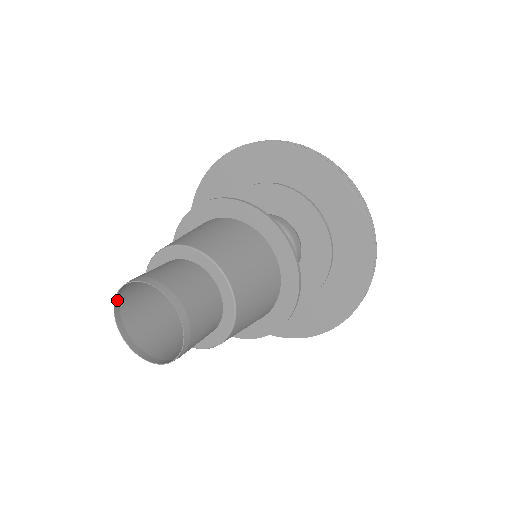
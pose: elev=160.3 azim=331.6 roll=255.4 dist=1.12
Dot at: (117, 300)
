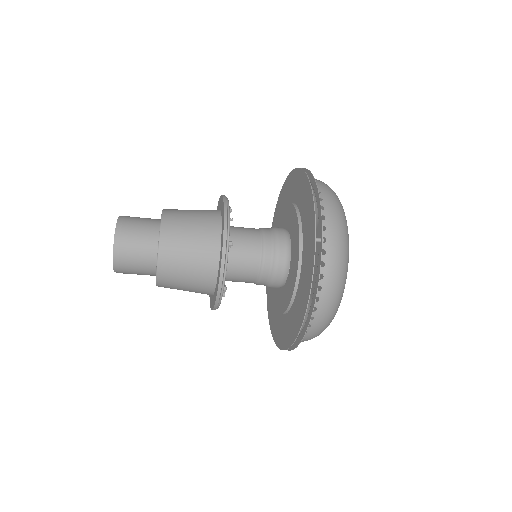
Dot at: occluded
